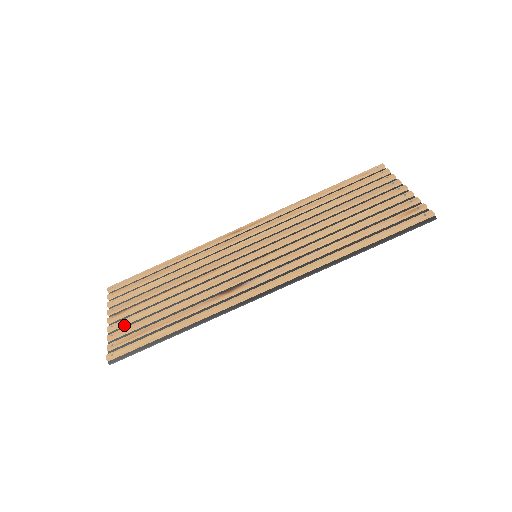
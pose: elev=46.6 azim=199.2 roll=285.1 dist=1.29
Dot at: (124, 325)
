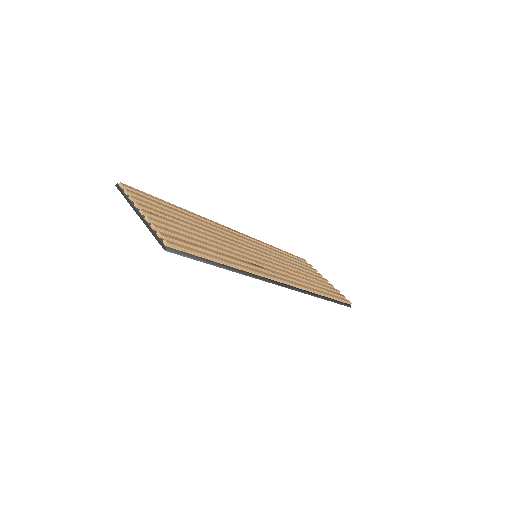
Dot at: occluded
